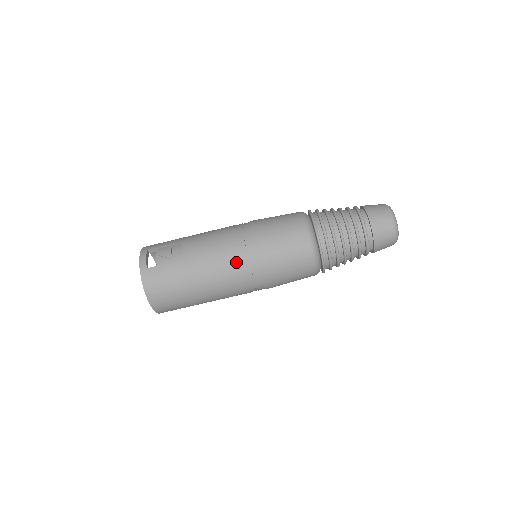
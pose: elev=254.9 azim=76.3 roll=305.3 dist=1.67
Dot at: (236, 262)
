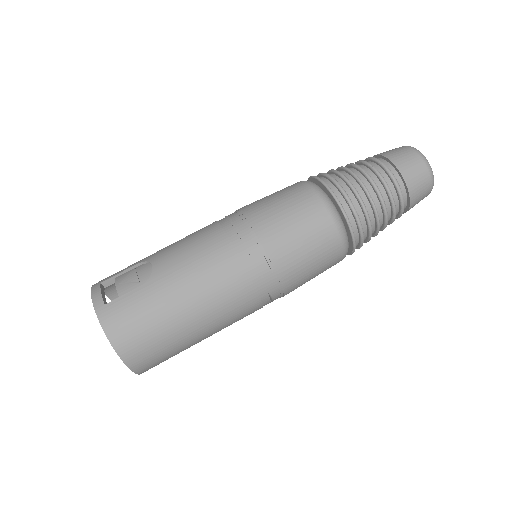
Dot at: (234, 260)
